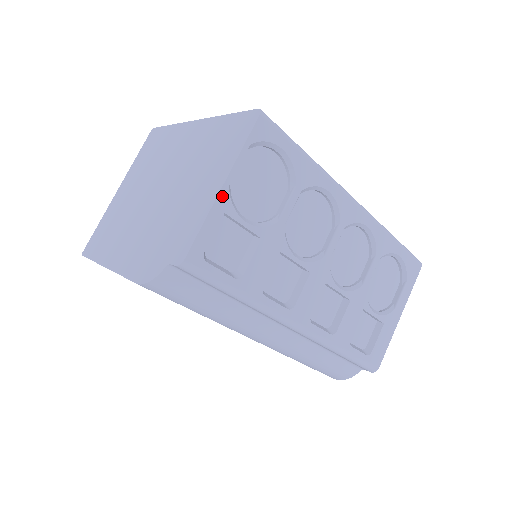
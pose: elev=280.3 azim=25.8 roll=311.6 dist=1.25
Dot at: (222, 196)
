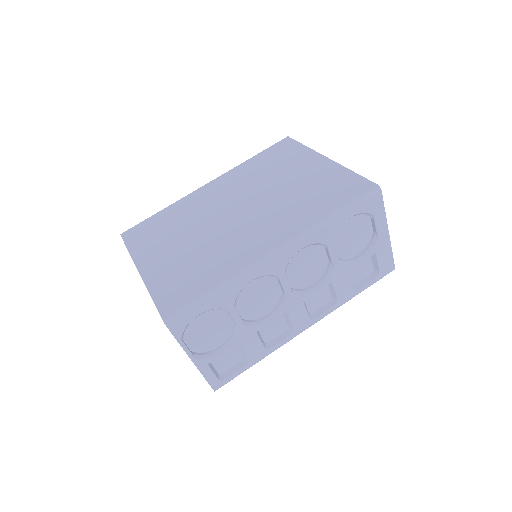
Dot at: (198, 364)
